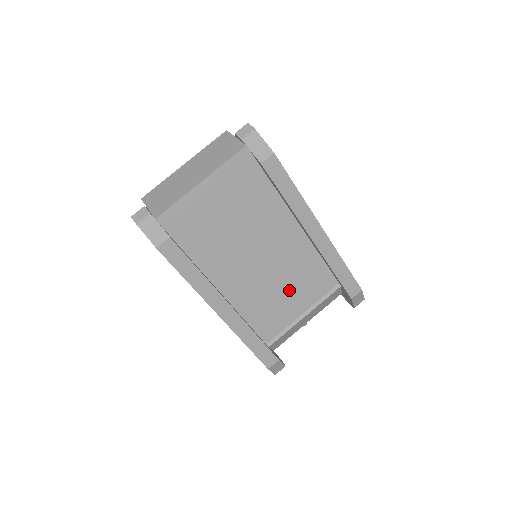
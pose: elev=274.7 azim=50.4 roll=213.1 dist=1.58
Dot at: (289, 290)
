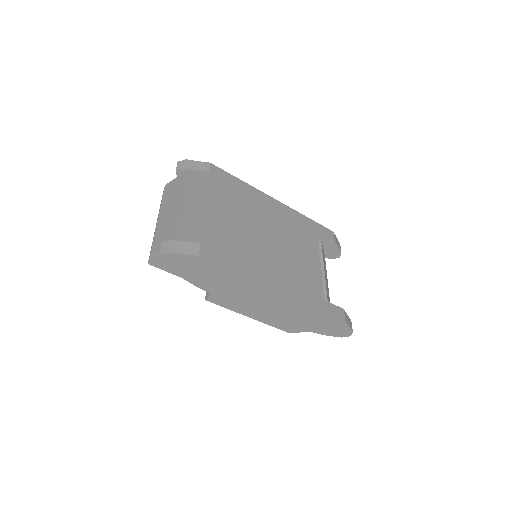
Dot at: (298, 255)
